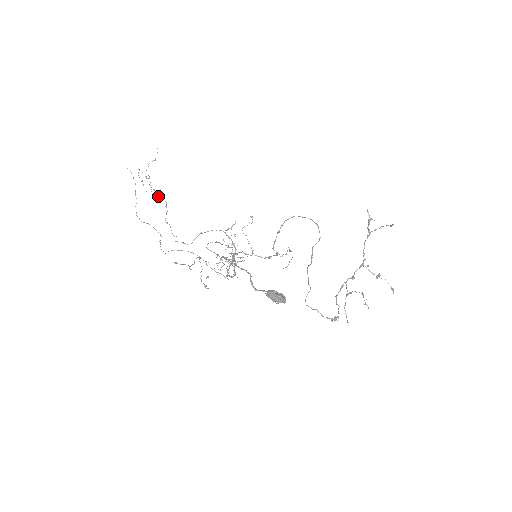
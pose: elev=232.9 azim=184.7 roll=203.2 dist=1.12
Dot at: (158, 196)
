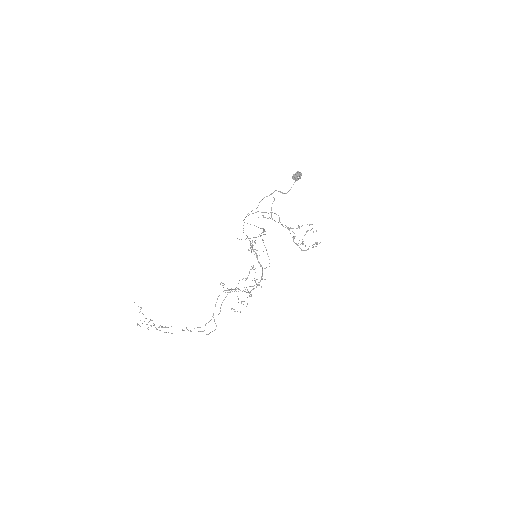
Dot at: (166, 327)
